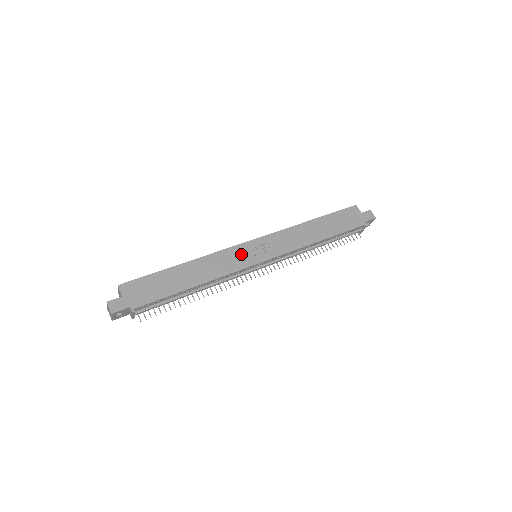
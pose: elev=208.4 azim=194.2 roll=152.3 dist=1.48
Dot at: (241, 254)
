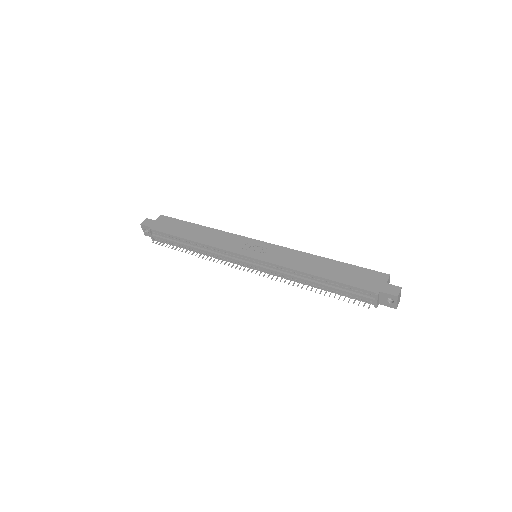
Dot at: (242, 243)
